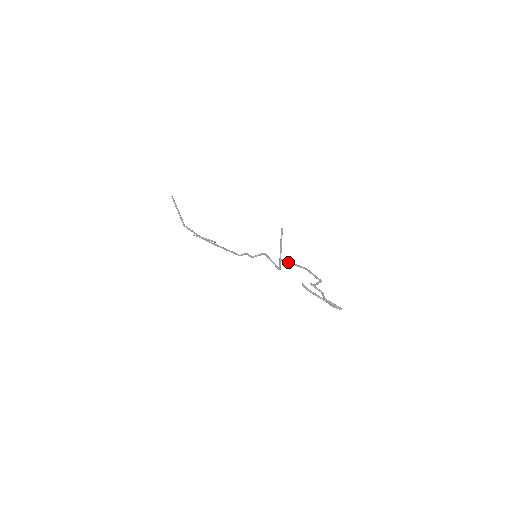
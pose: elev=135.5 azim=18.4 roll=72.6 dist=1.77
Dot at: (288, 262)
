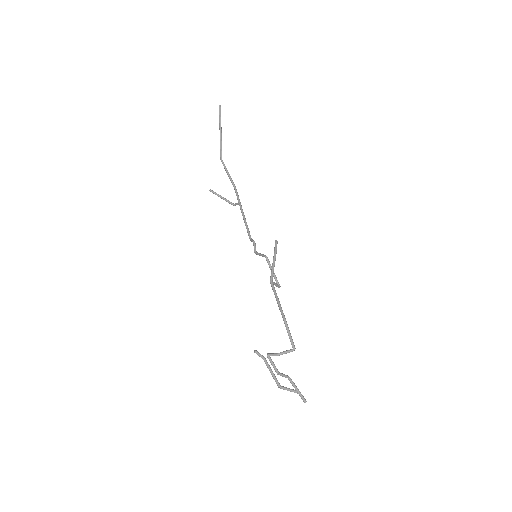
Dot at: (274, 293)
